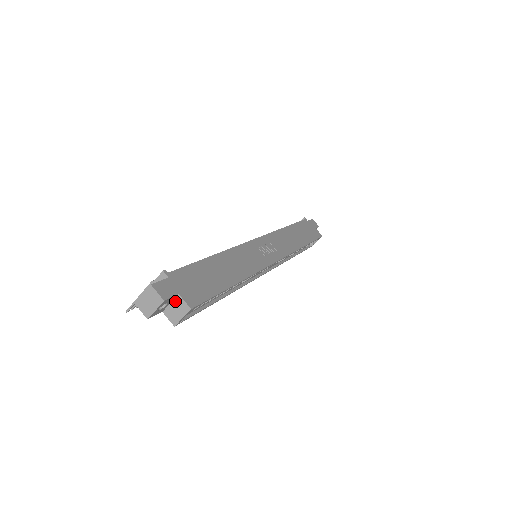
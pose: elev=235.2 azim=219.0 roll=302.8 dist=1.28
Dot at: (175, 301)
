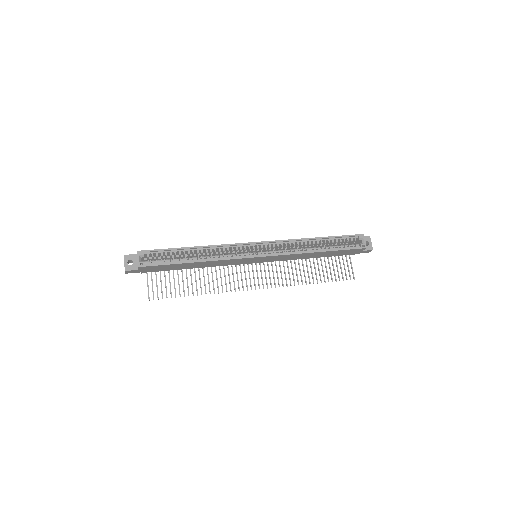
Dot at: occluded
